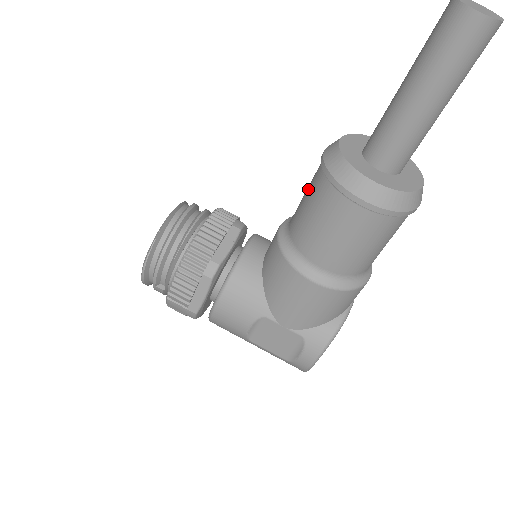
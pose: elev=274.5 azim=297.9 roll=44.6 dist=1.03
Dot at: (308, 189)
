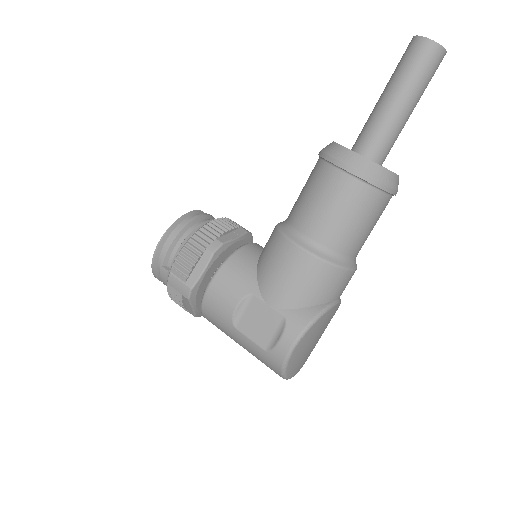
Dot at: occluded
